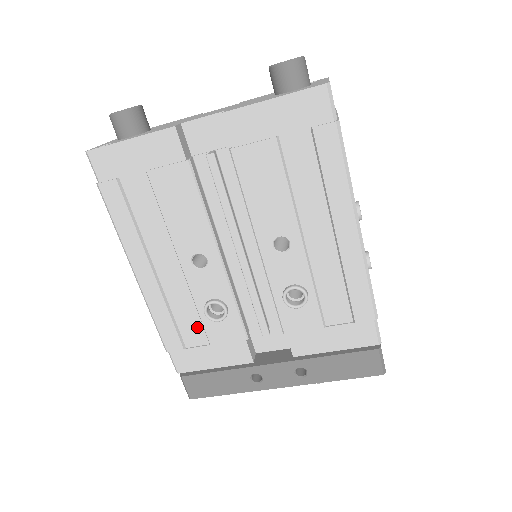
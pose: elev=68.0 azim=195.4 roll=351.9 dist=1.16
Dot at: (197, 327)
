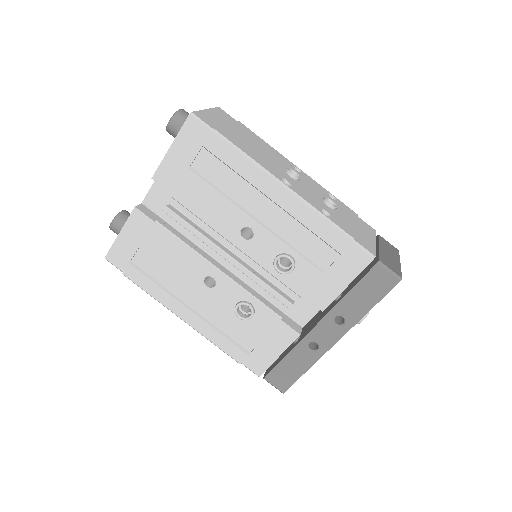
Dot at: (245, 332)
